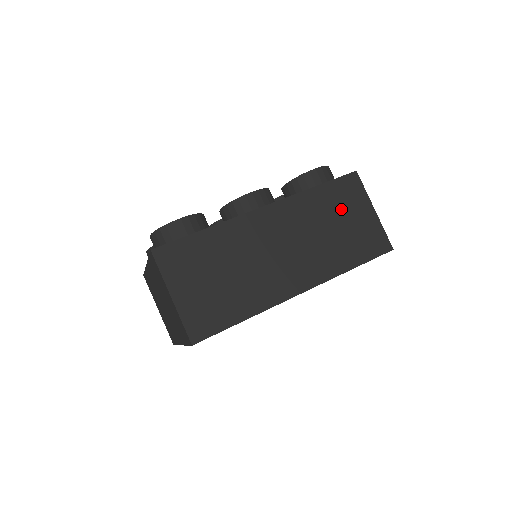
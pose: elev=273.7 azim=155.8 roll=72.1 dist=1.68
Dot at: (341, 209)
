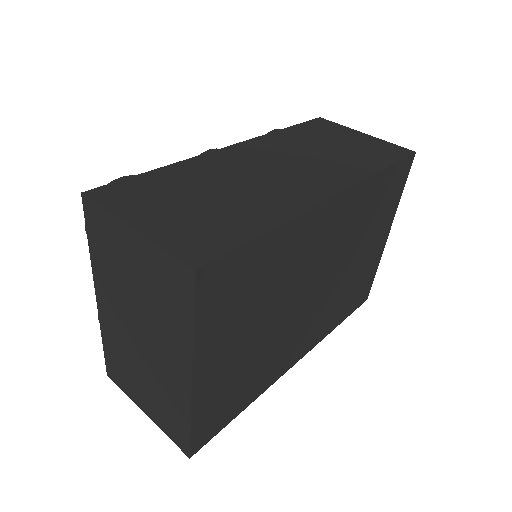
Dot at: (326, 137)
